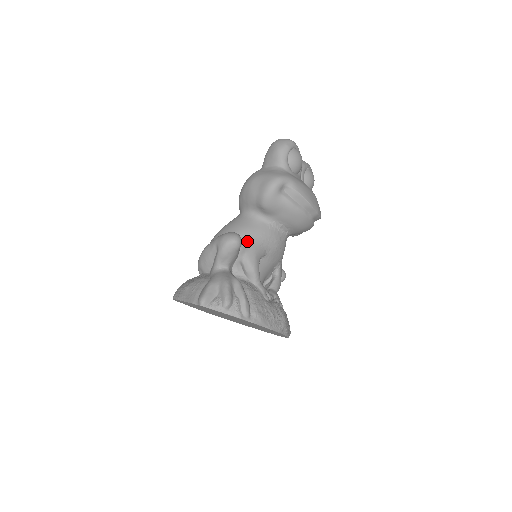
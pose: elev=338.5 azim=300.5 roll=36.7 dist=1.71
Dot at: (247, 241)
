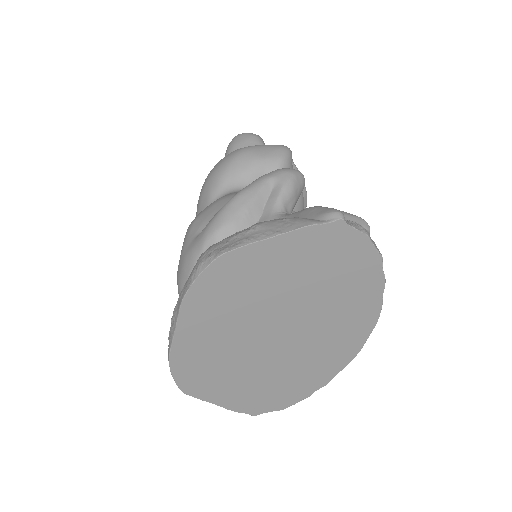
Dot at: occluded
